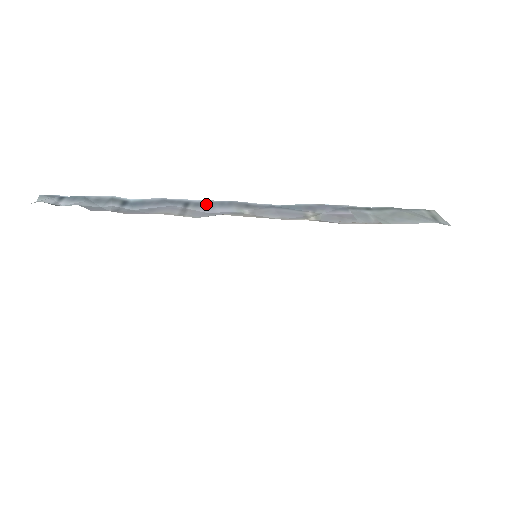
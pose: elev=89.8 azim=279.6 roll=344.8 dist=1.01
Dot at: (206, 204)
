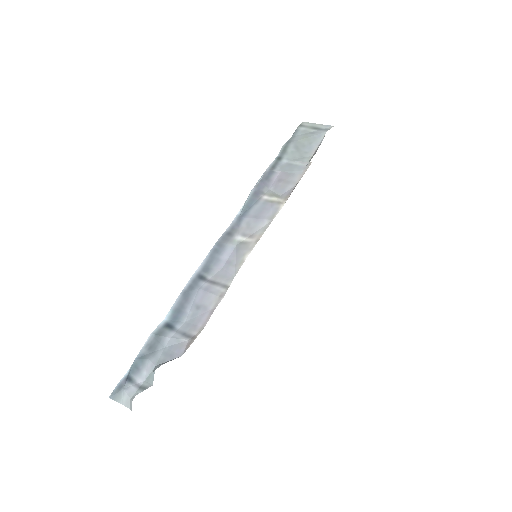
Dot at: (210, 263)
